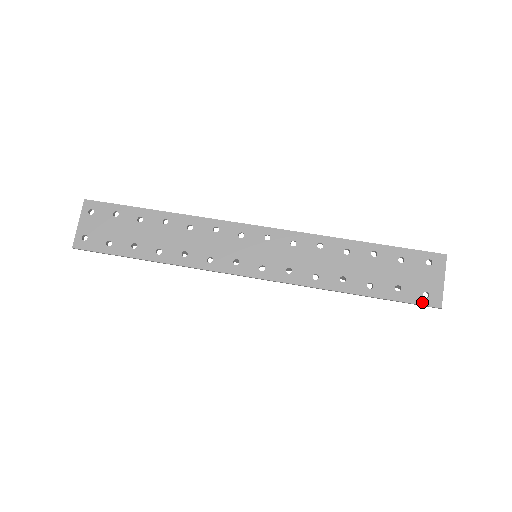
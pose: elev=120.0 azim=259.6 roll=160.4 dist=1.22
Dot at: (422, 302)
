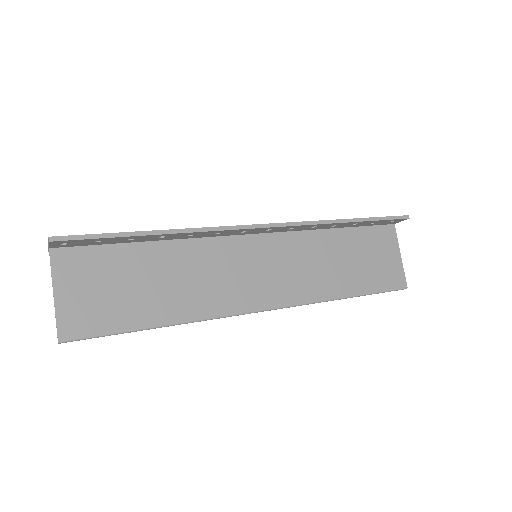
Dot at: (394, 217)
